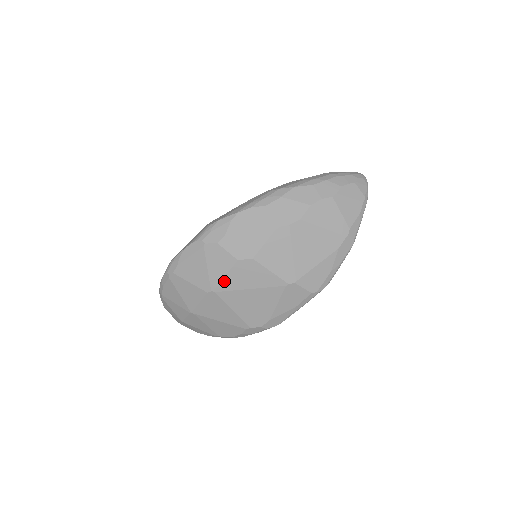
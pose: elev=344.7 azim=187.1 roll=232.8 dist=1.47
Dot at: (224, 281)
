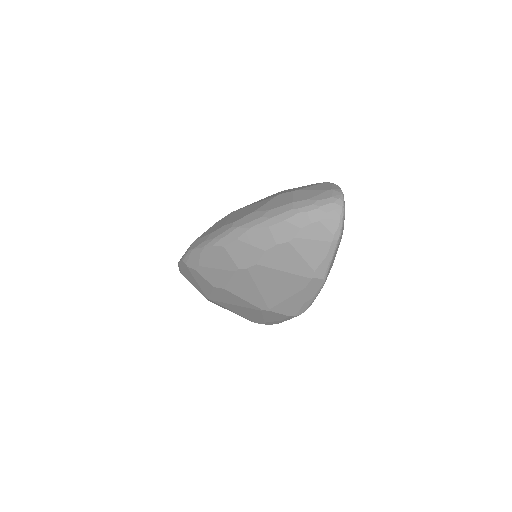
Dot at: (212, 296)
